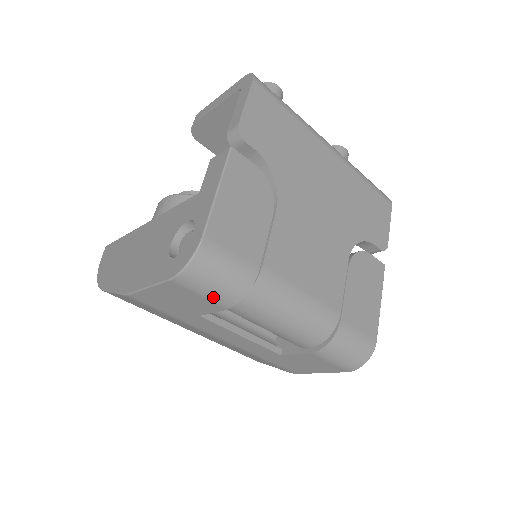
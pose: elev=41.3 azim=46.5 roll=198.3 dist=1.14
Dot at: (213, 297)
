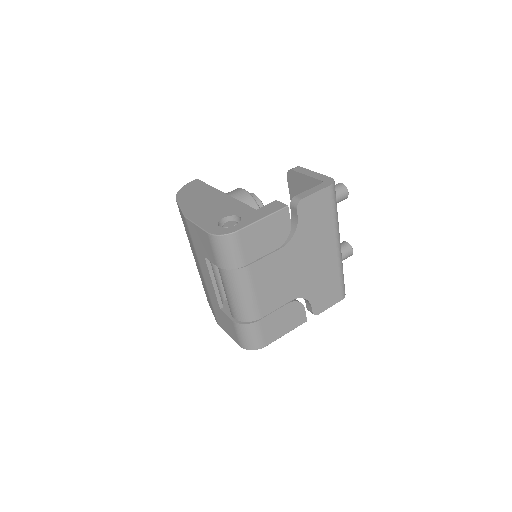
Dot at: (217, 256)
